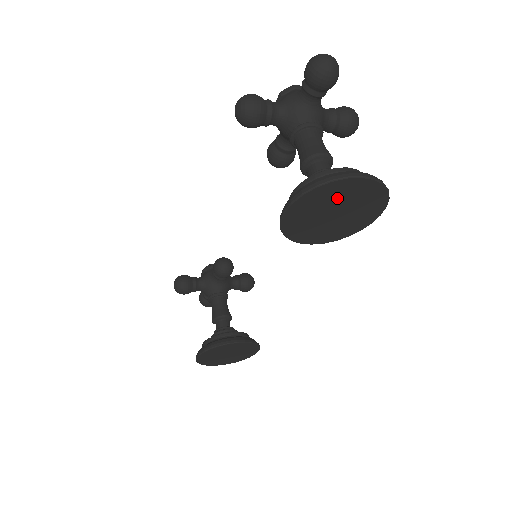
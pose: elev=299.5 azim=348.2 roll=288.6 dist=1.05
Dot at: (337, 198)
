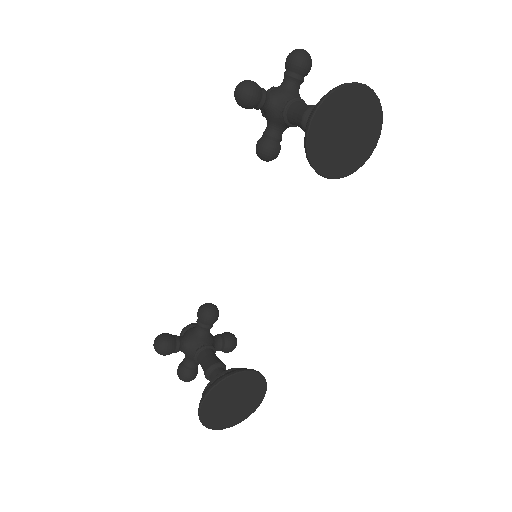
Dot at: (349, 110)
